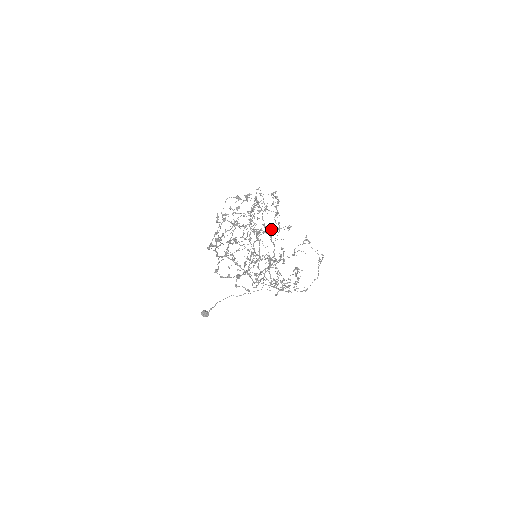
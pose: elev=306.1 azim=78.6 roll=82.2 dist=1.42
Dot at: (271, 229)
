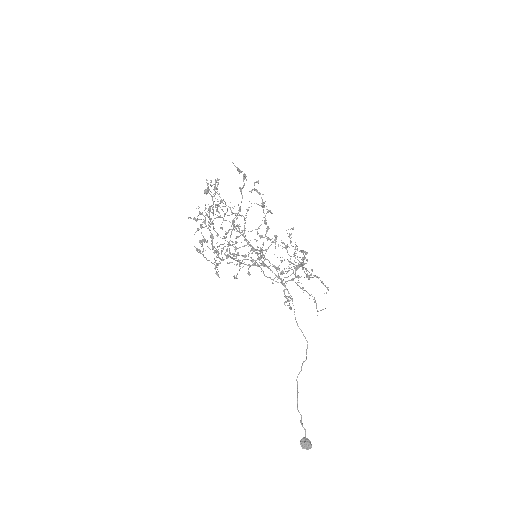
Dot at: (242, 234)
